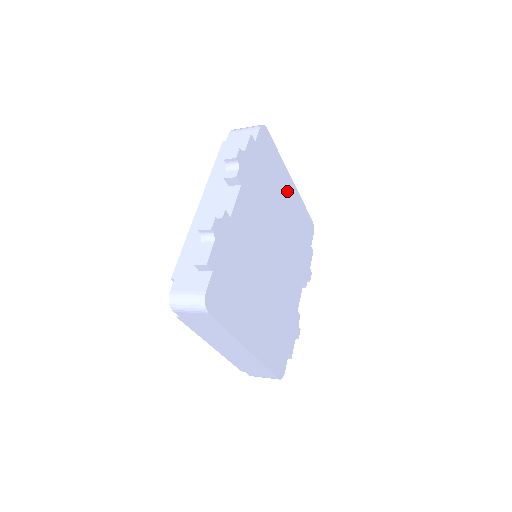
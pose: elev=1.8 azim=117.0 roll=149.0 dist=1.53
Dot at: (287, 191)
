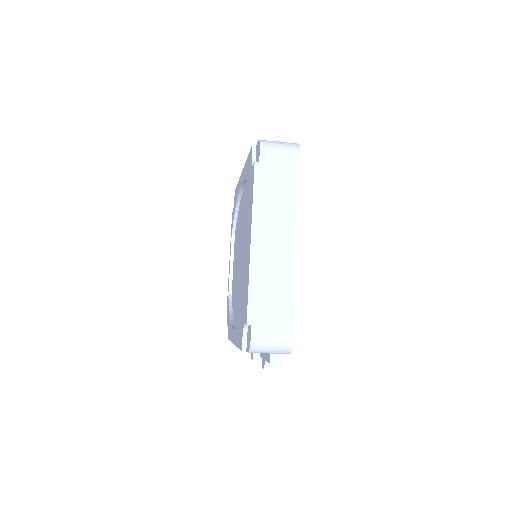
Dot at: occluded
